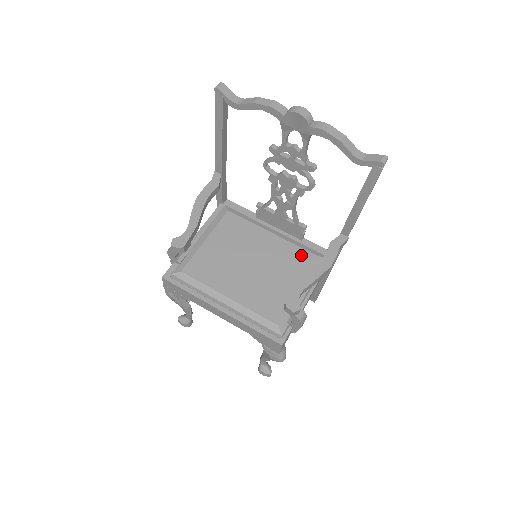
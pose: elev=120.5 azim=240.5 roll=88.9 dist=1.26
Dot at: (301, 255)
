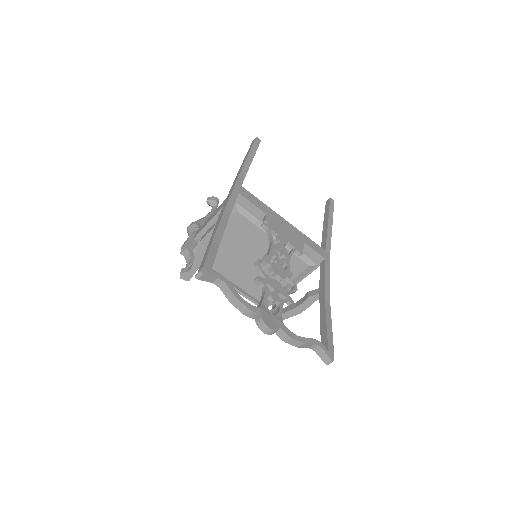
Dot at: (295, 262)
